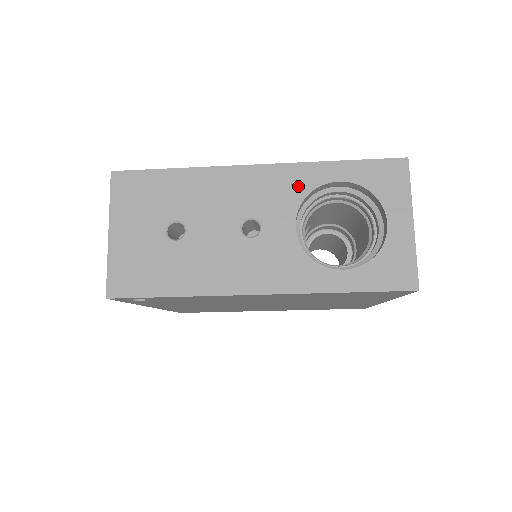
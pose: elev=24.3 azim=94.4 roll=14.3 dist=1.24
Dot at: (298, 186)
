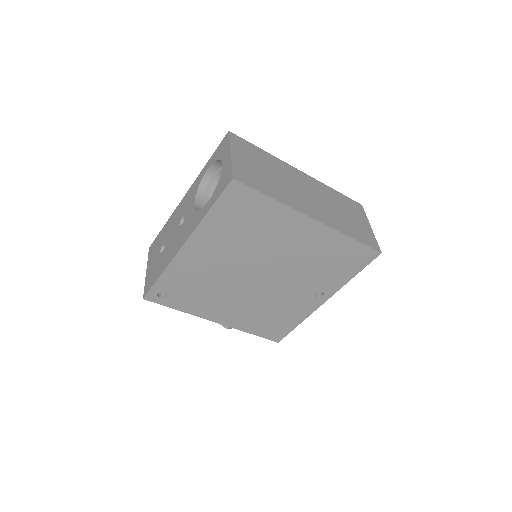
Dot at: (196, 187)
